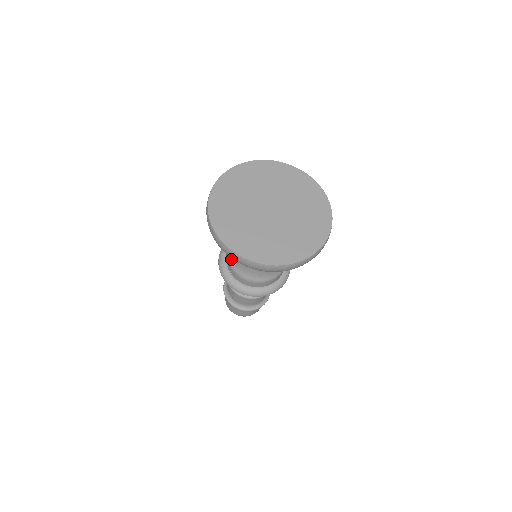
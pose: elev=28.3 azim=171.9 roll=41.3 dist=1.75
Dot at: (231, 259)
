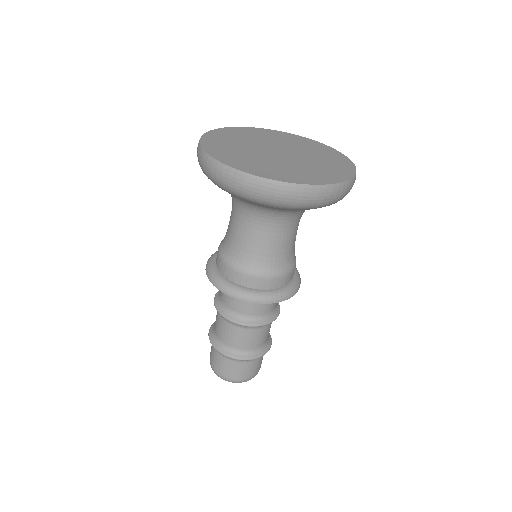
Dot at: occluded
